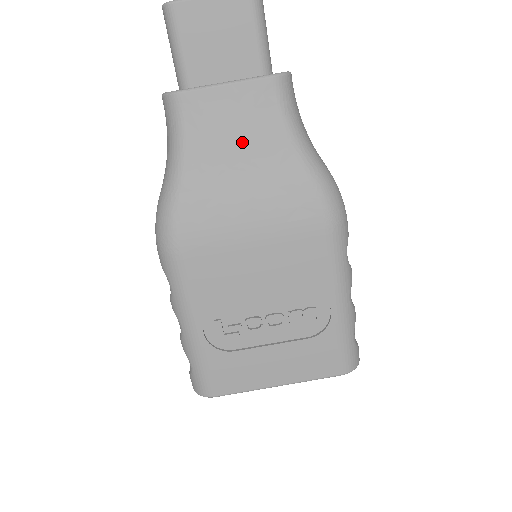
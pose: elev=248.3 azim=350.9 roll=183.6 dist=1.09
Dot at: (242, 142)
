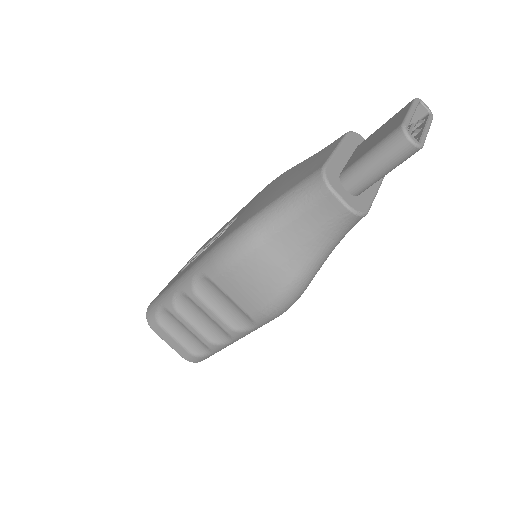
Dot at: occluded
